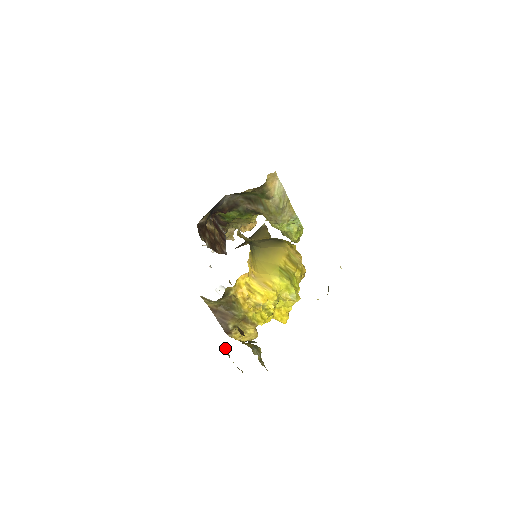
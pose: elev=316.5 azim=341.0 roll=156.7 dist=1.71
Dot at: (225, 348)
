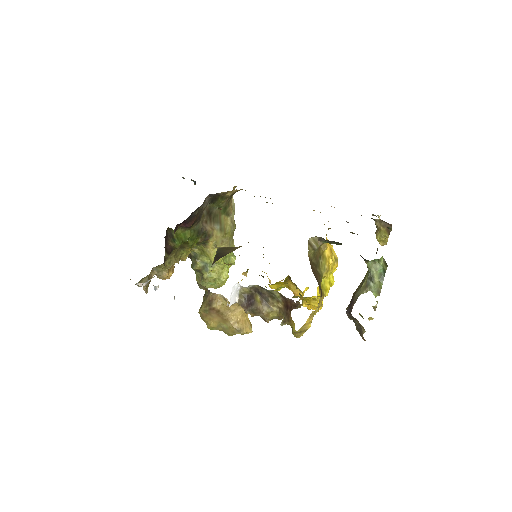
Dot at: (380, 267)
